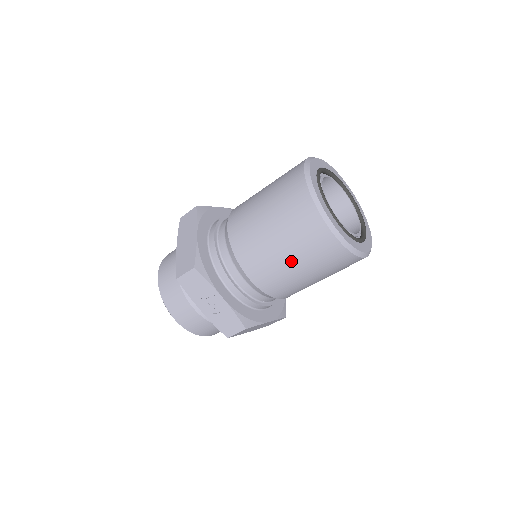
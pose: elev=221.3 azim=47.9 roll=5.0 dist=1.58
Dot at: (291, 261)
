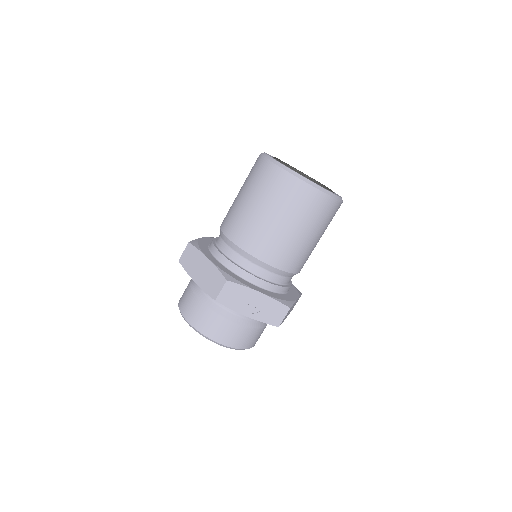
Dot at: (297, 231)
